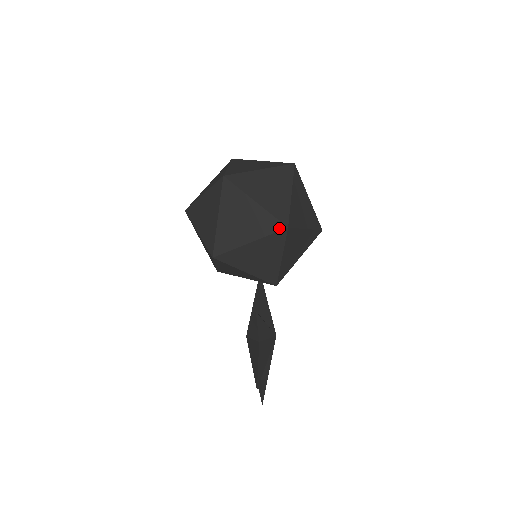
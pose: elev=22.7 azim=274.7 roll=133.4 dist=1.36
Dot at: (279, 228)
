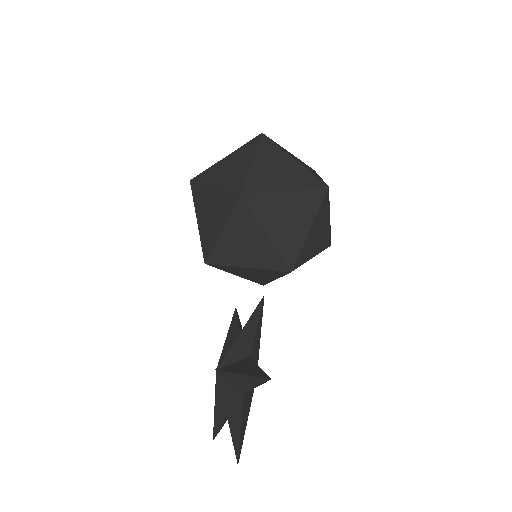
Dot at: (319, 185)
